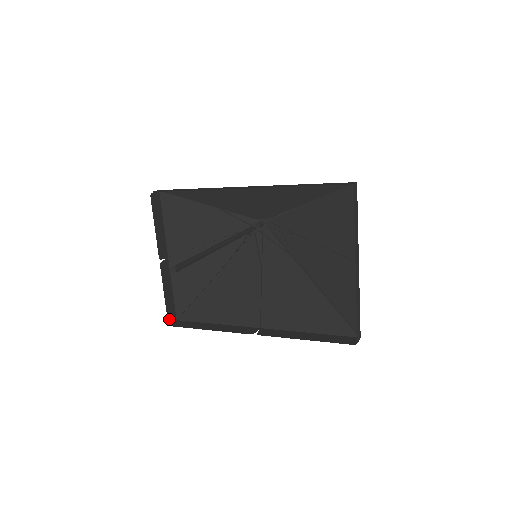
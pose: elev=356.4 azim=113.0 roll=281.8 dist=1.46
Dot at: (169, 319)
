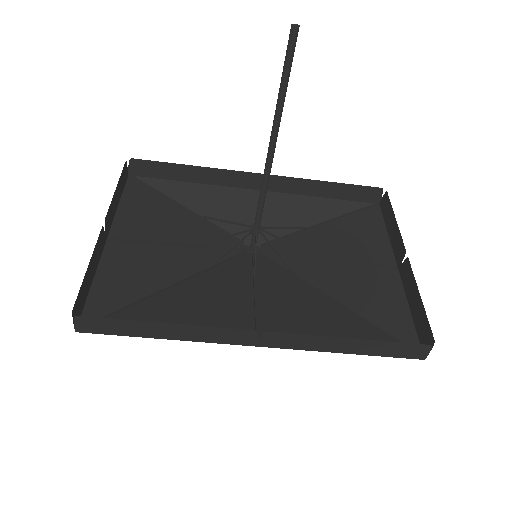
Dot at: (74, 309)
